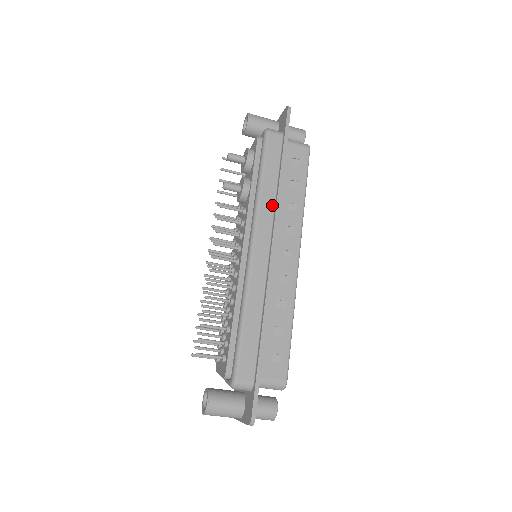
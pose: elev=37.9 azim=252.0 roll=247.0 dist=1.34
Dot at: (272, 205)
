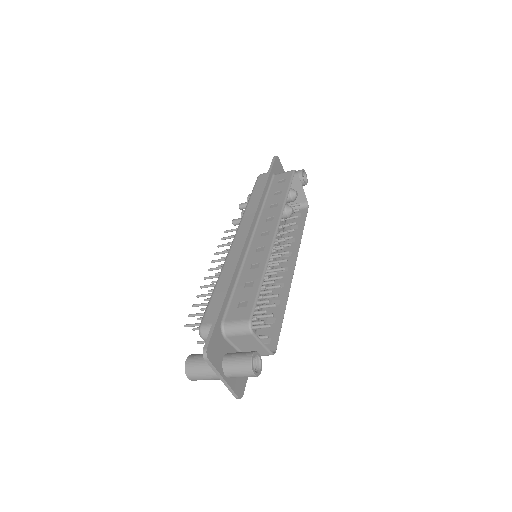
Dot at: occluded
